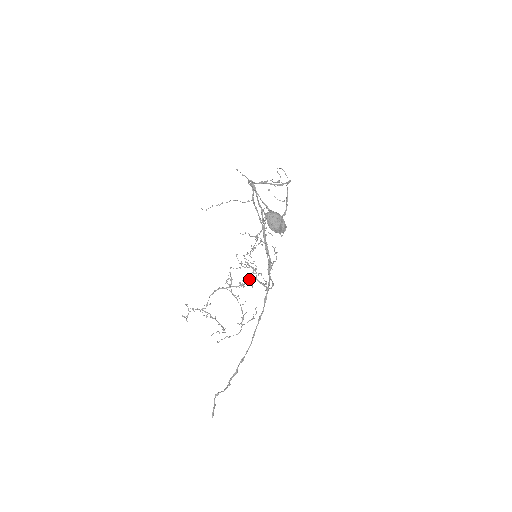
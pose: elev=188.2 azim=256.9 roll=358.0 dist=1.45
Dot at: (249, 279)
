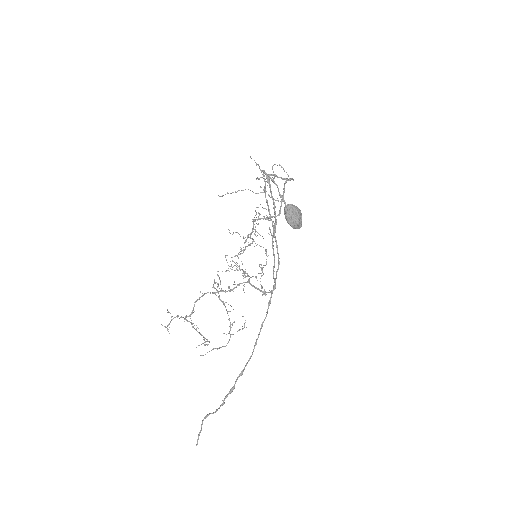
Dot at: (240, 283)
